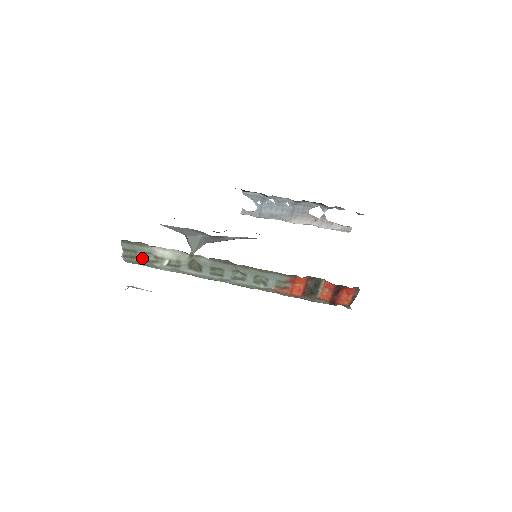
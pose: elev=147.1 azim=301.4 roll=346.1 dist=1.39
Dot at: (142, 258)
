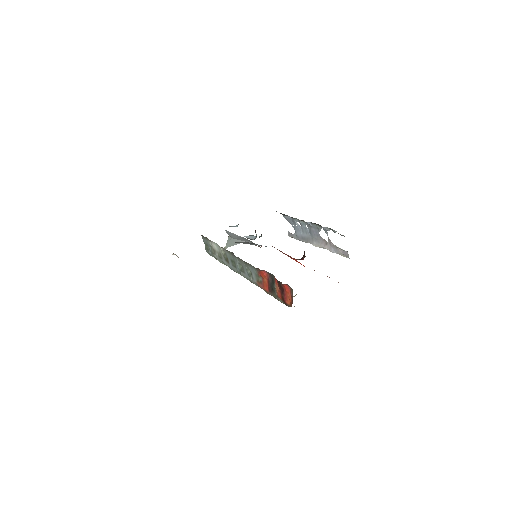
Dot at: (211, 250)
